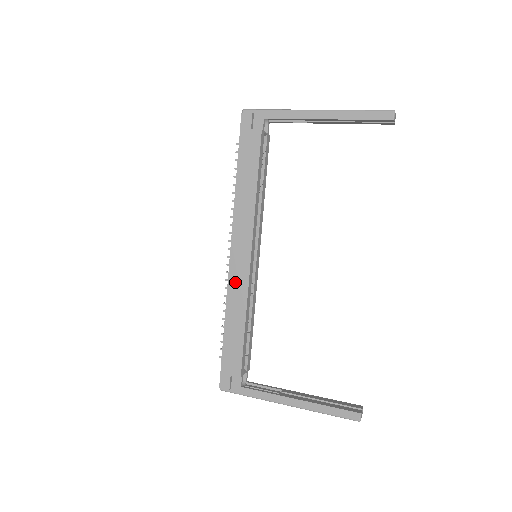
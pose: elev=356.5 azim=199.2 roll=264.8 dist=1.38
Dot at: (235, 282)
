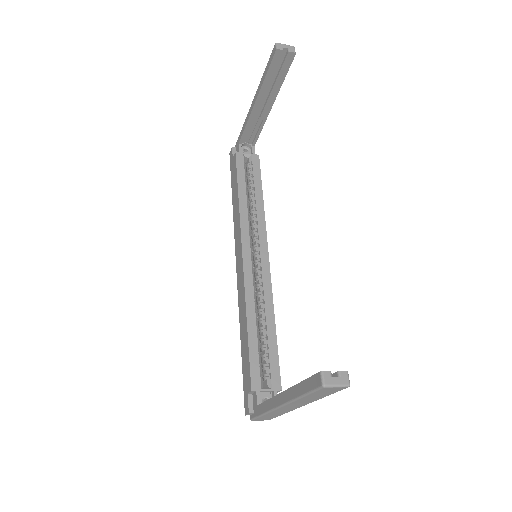
Dot at: (240, 288)
